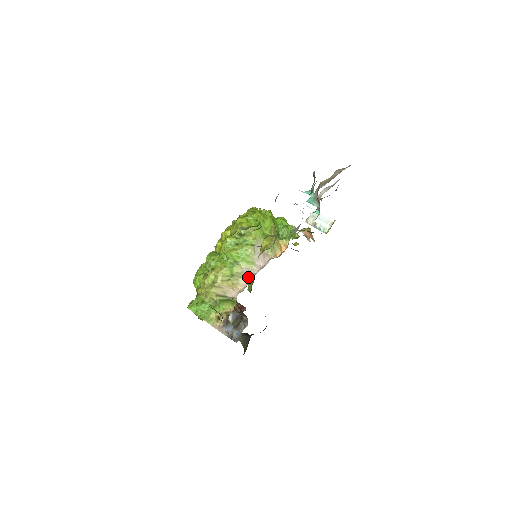
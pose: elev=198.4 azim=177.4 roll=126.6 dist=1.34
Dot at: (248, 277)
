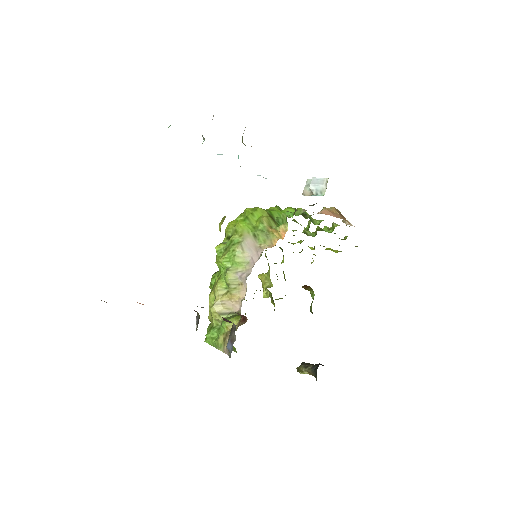
Dot at: (245, 281)
